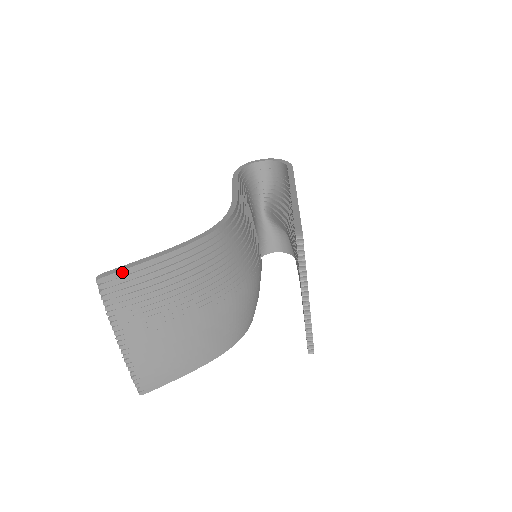
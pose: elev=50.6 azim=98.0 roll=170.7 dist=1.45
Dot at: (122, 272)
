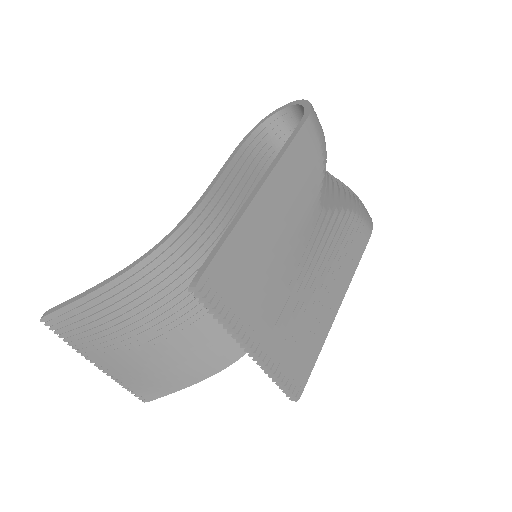
Dot at: (58, 312)
